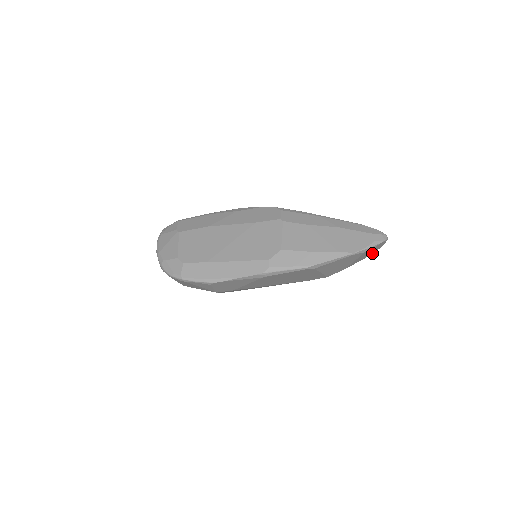
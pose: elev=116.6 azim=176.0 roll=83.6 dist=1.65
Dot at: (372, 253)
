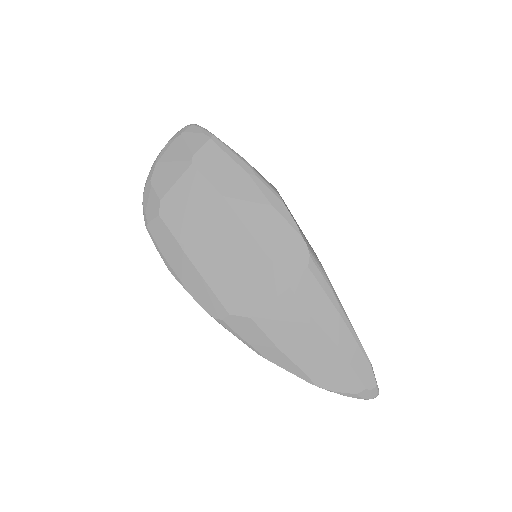
Dot at: occluded
